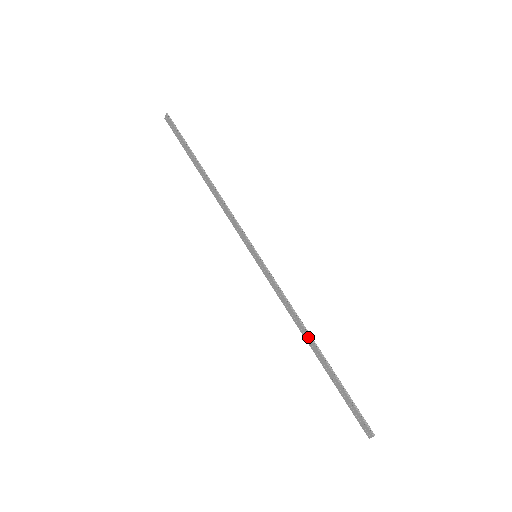
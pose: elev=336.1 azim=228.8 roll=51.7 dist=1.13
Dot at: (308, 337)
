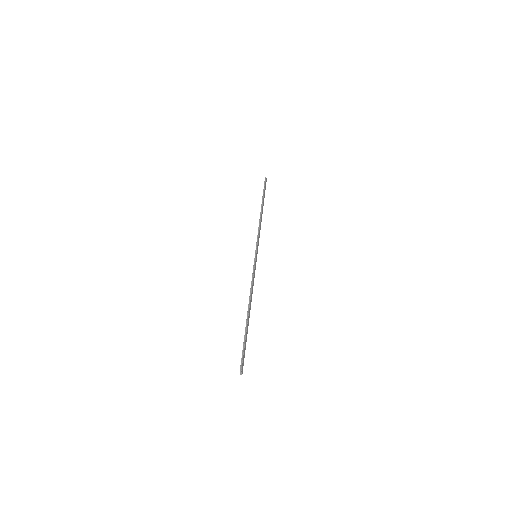
Dot at: (248, 305)
